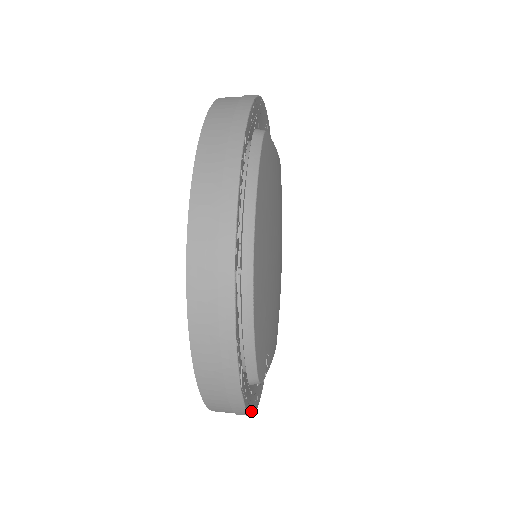
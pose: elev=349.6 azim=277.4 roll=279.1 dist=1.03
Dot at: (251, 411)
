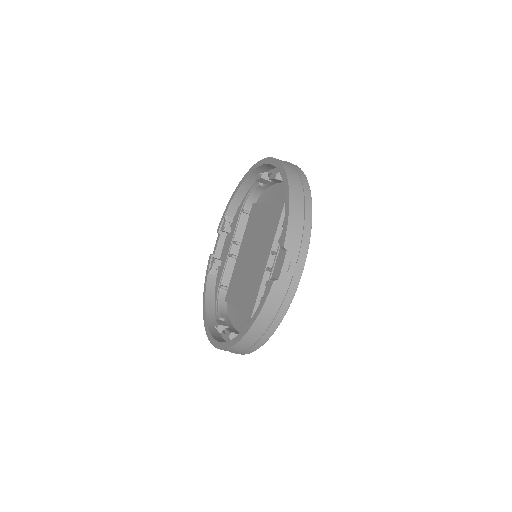
Dot at: (310, 228)
